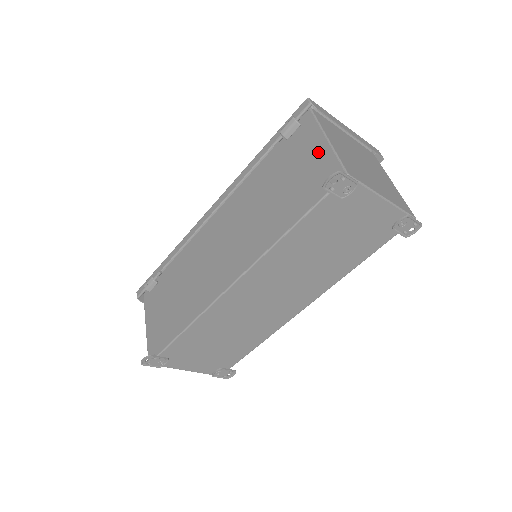
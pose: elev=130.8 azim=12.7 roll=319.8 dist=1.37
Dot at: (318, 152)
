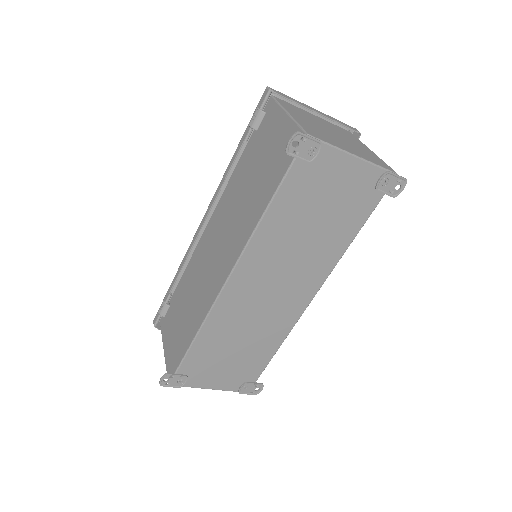
Dot at: (282, 128)
